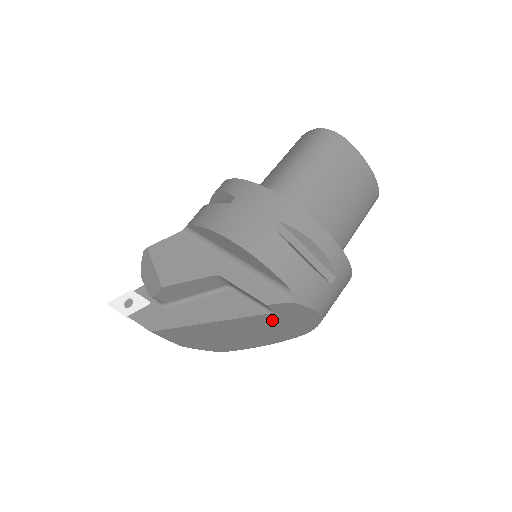
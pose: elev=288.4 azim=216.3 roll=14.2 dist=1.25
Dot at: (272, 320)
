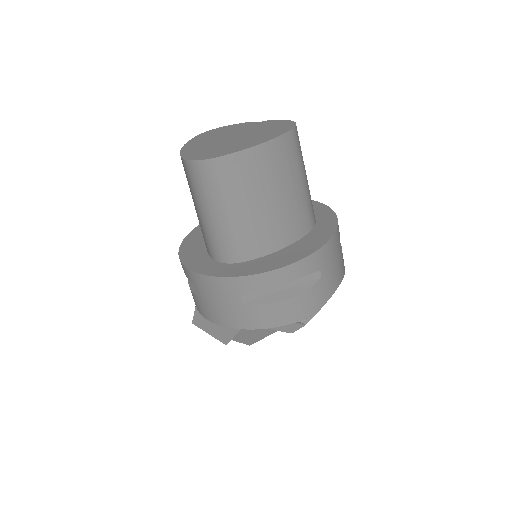
Dot at: occluded
